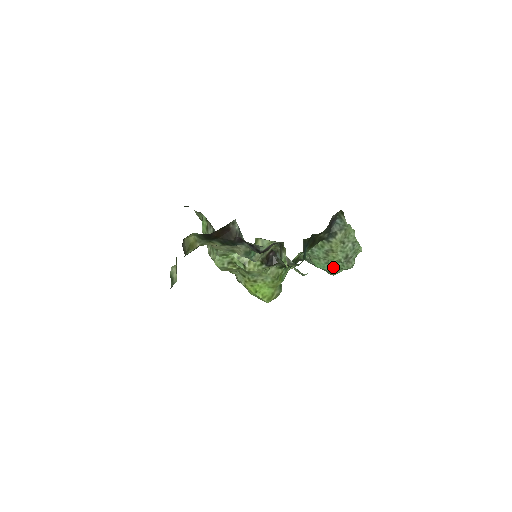
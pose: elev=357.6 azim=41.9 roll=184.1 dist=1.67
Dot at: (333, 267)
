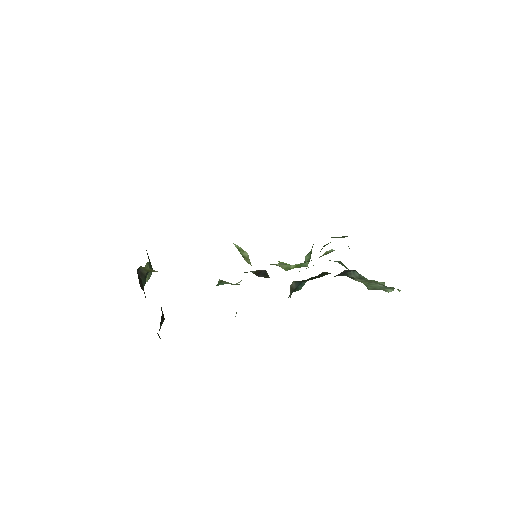
Dot at: occluded
